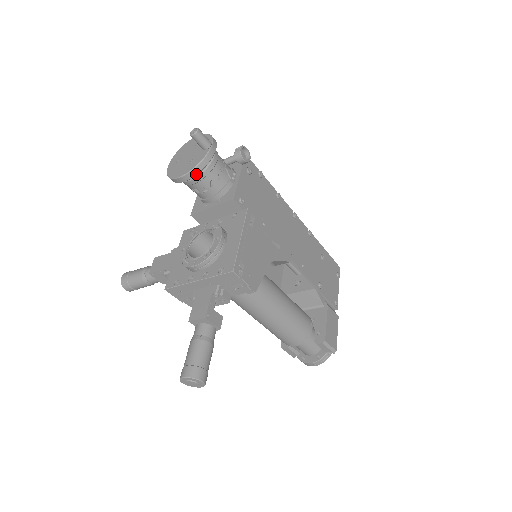
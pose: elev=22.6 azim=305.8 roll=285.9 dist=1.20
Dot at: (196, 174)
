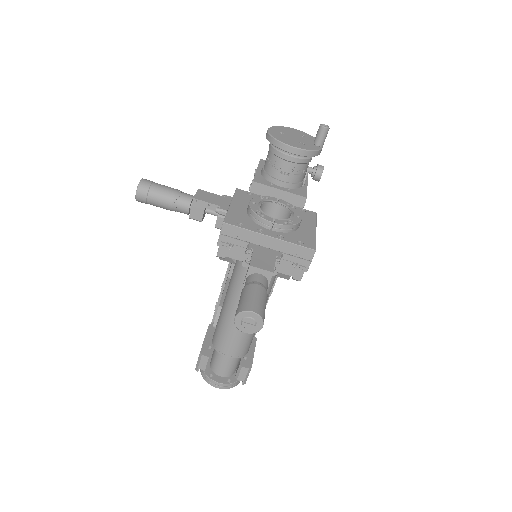
Dot at: (304, 155)
